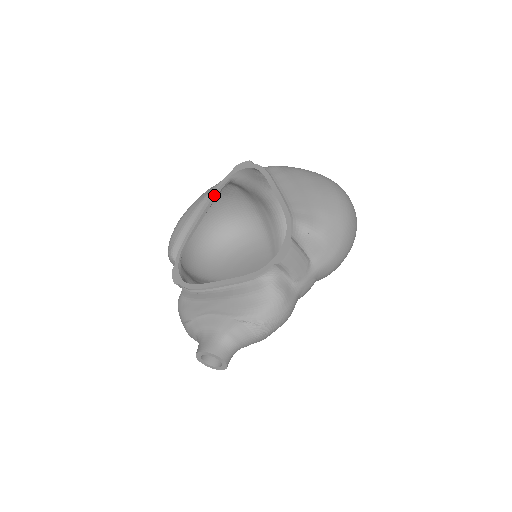
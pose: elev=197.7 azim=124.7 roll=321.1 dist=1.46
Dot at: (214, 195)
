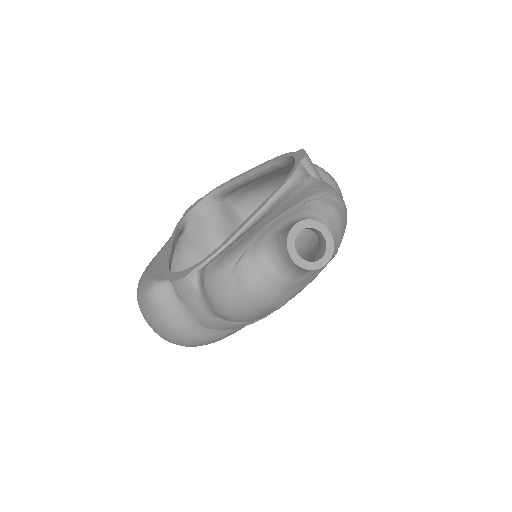
Dot at: (175, 233)
